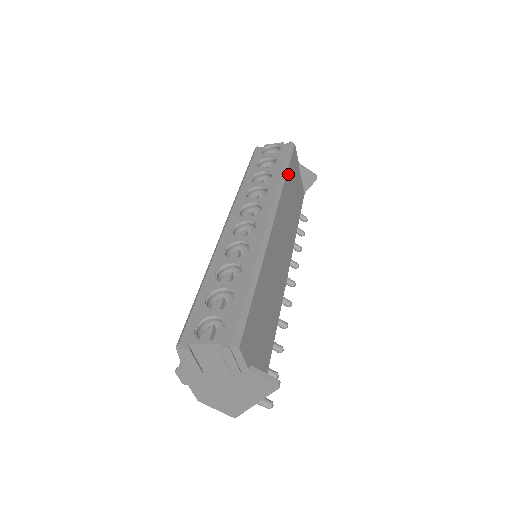
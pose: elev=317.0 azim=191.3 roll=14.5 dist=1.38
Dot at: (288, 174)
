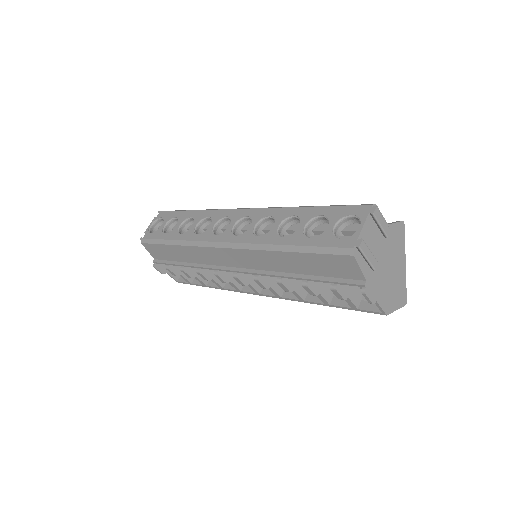
Dot at: occluded
